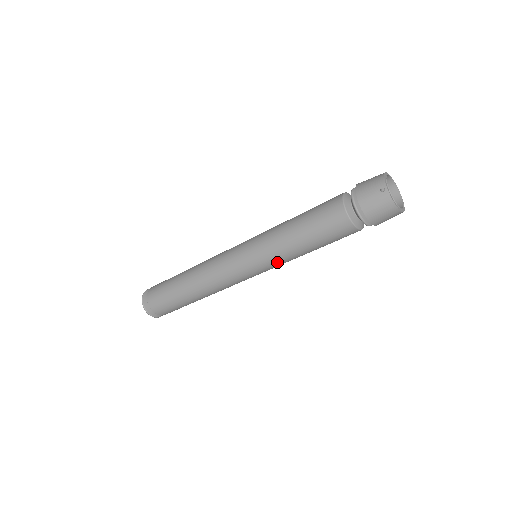
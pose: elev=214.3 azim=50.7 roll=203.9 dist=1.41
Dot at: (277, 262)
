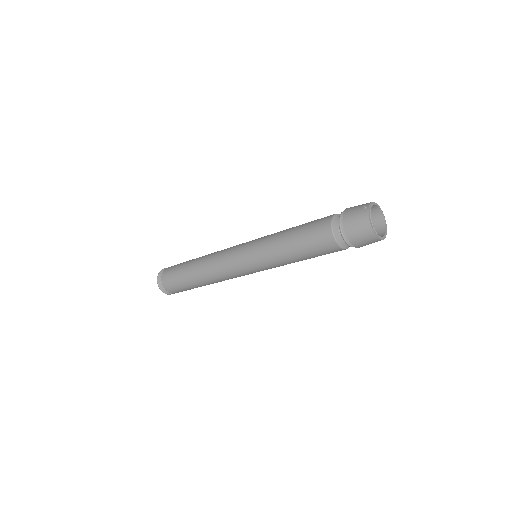
Dot at: (266, 258)
